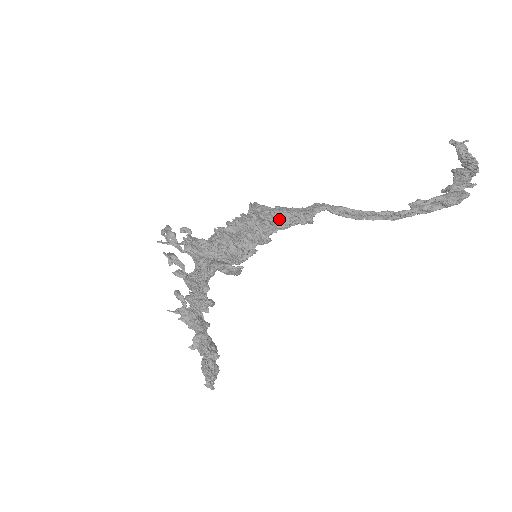
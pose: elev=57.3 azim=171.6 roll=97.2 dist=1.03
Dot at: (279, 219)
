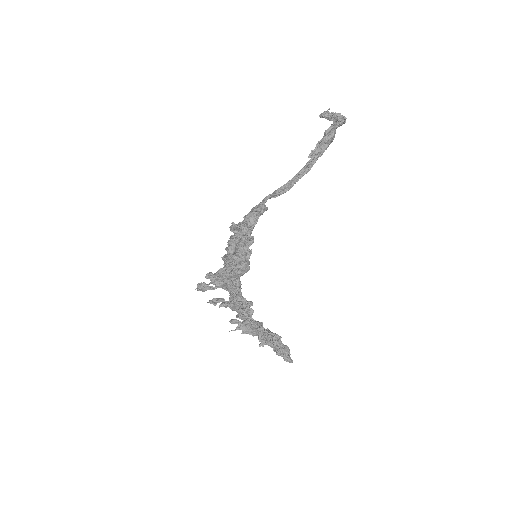
Dot at: (248, 221)
